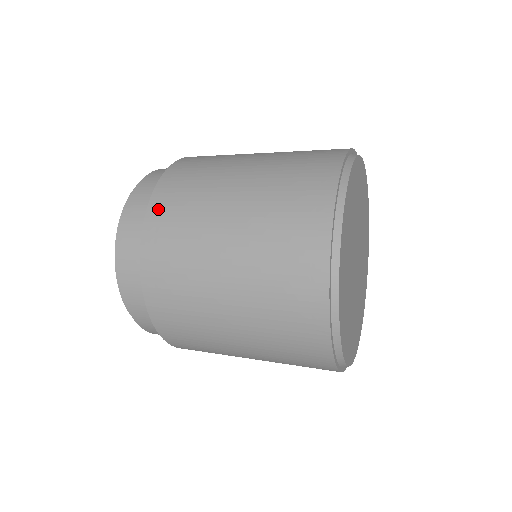
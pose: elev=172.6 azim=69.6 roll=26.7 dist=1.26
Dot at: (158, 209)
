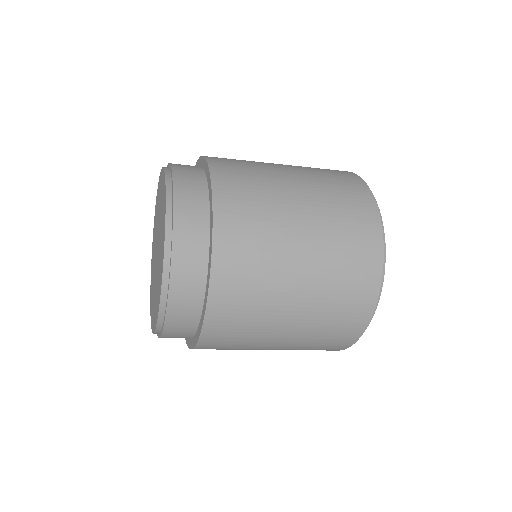
Dot at: occluded
